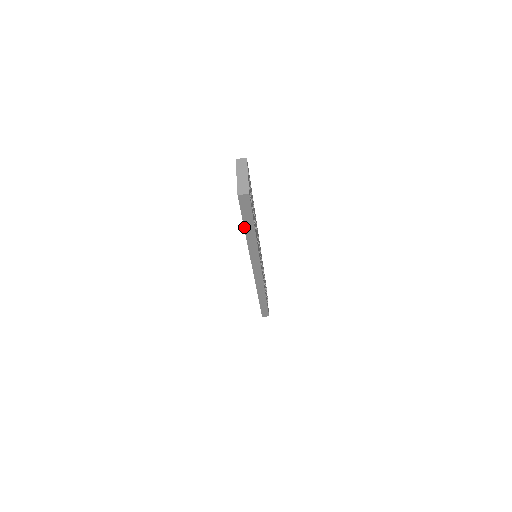
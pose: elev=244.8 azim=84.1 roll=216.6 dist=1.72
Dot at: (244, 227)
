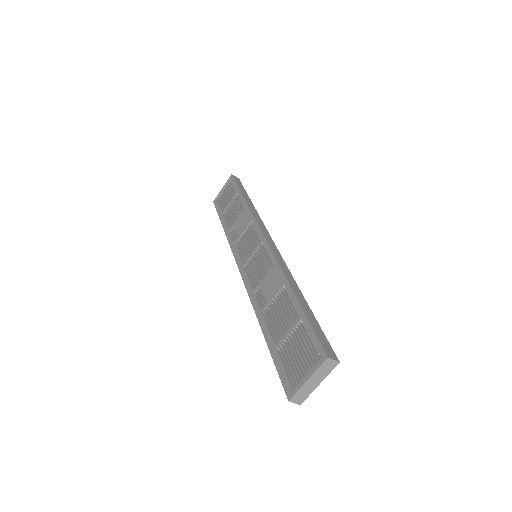
Dot at: (267, 344)
